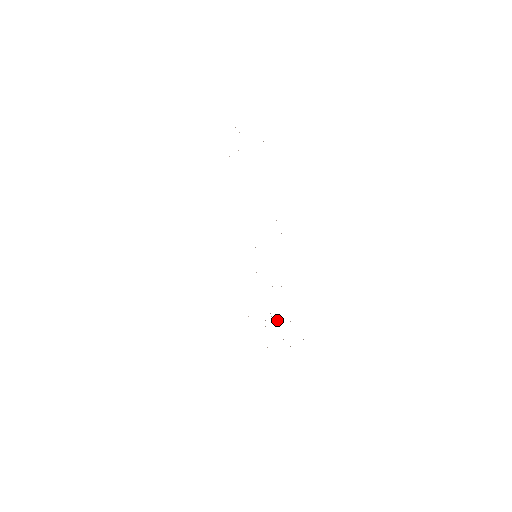
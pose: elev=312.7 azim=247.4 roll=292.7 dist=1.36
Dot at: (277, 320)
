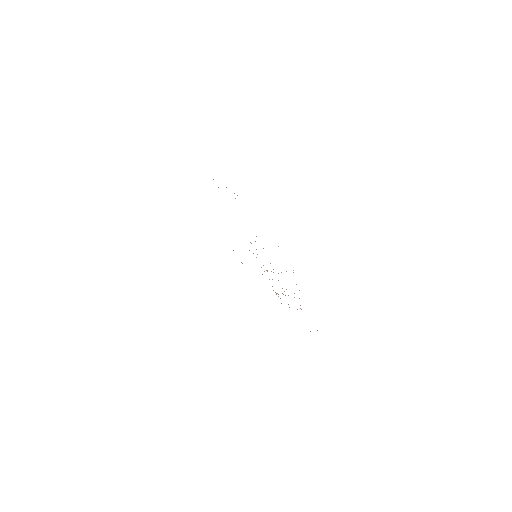
Dot at: occluded
